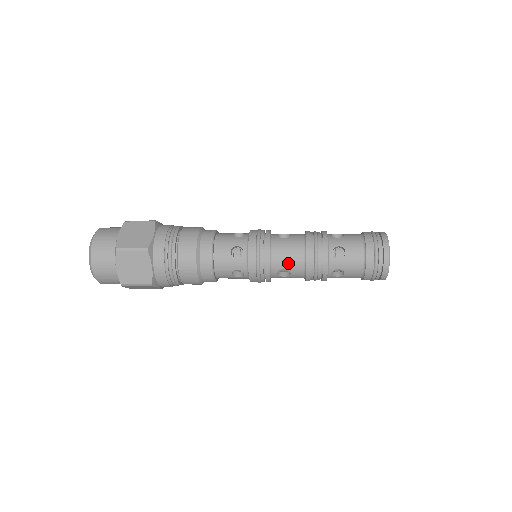
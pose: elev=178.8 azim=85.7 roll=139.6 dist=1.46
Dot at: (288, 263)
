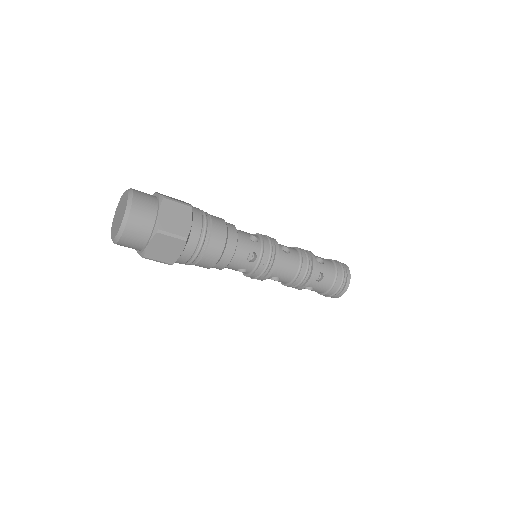
Dot at: (283, 275)
